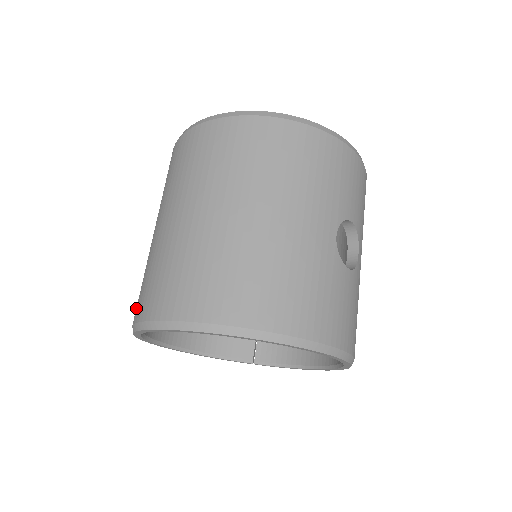
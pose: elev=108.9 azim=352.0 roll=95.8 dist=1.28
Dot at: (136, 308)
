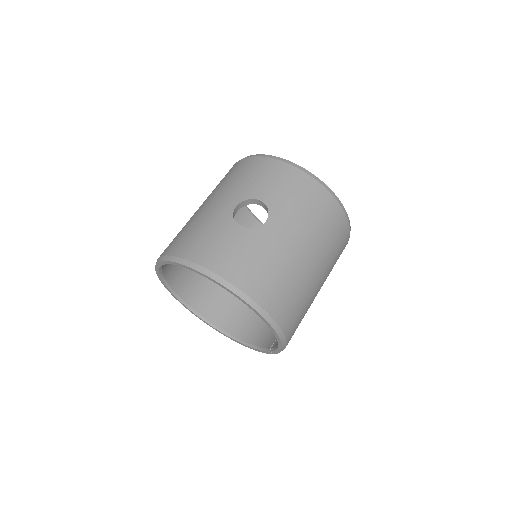
Dot at: occluded
